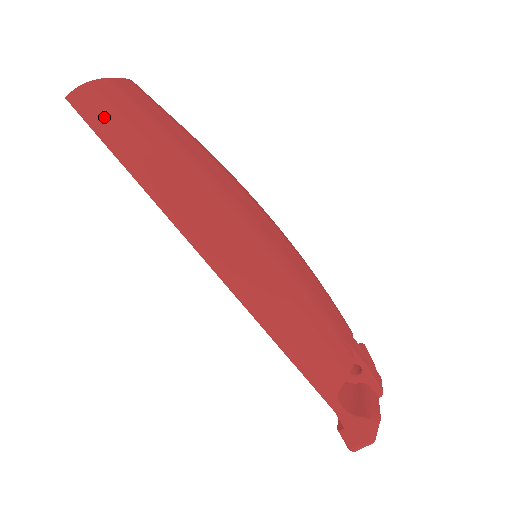
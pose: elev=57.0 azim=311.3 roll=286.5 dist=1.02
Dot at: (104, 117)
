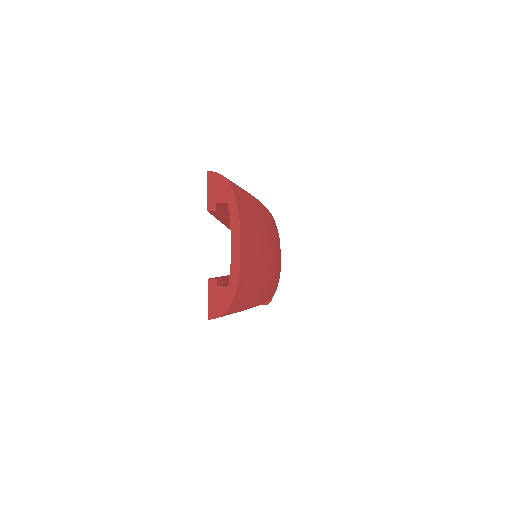
Dot at: occluded
